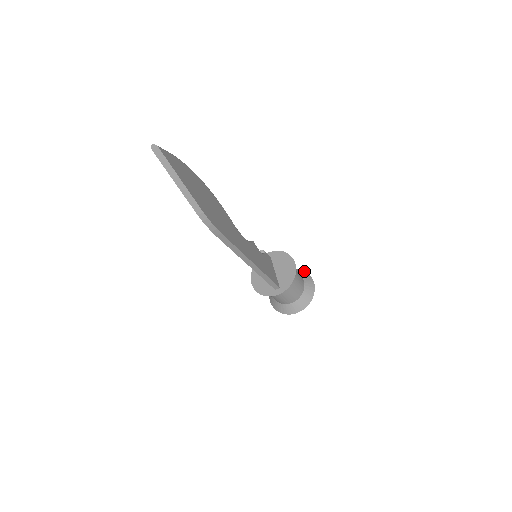
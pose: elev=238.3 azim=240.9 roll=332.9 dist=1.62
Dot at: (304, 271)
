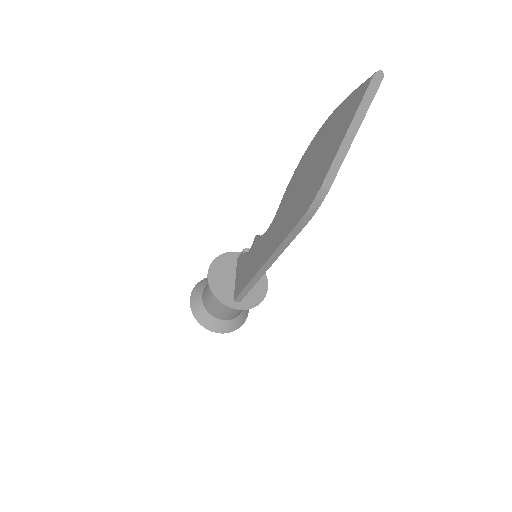
Dot at: occluded
